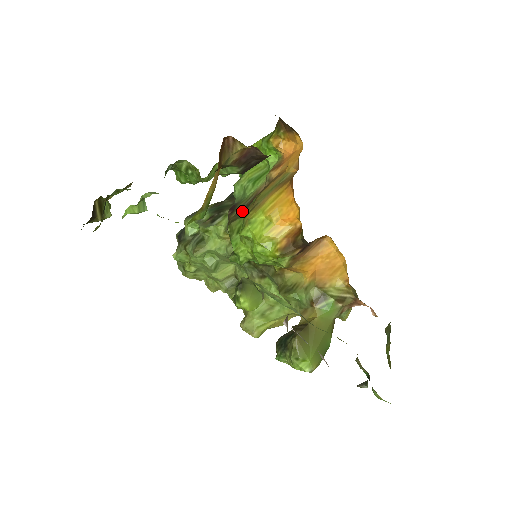
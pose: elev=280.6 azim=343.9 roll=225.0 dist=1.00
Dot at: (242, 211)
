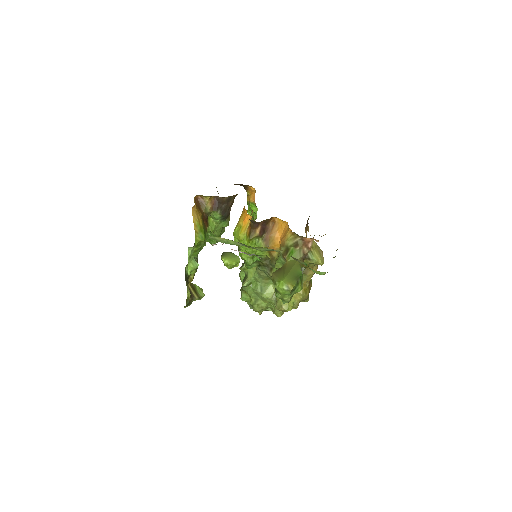
Dot at: occluded
